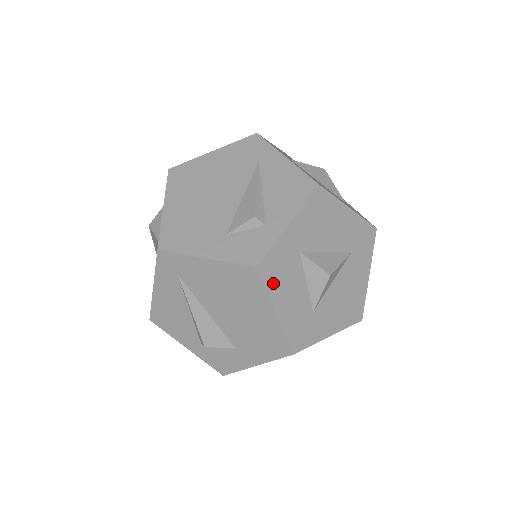
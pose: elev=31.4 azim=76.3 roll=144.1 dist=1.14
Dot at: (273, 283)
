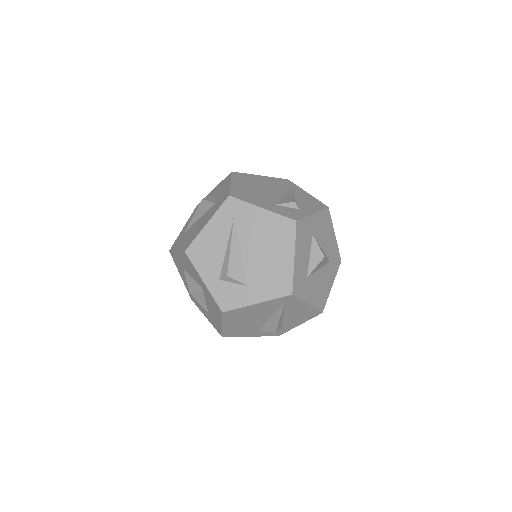
Dot at: (299, 238)
